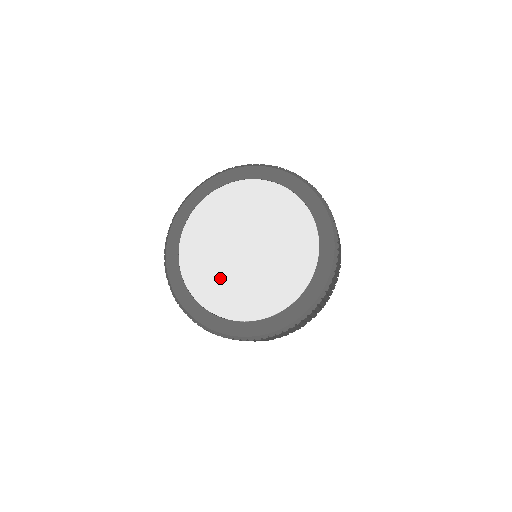
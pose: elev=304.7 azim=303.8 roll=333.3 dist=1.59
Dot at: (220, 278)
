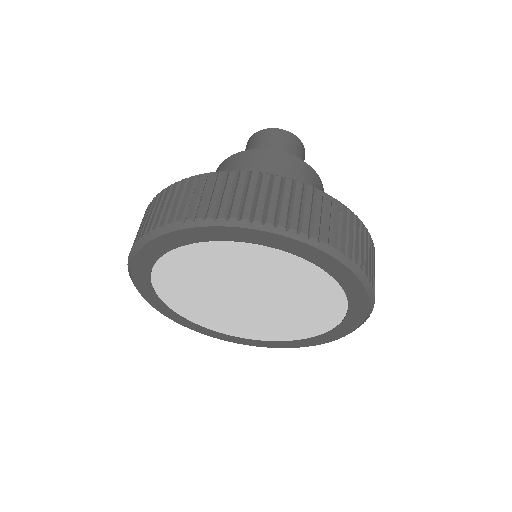
Dot at: (234, 320)
